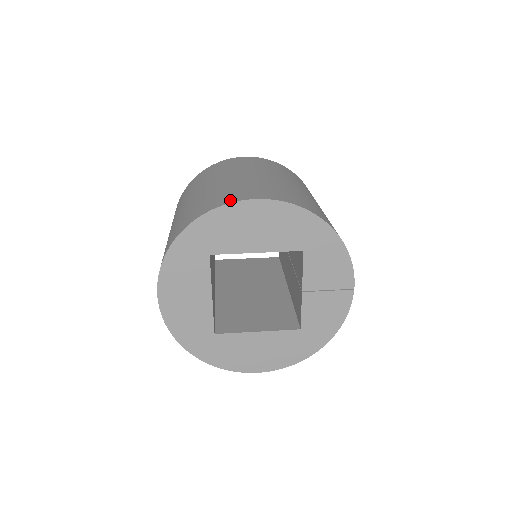
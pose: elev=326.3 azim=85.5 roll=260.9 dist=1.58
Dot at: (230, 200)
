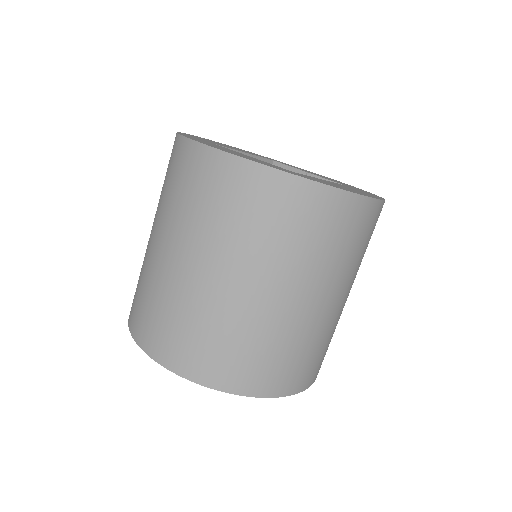
Dot at: occluded
